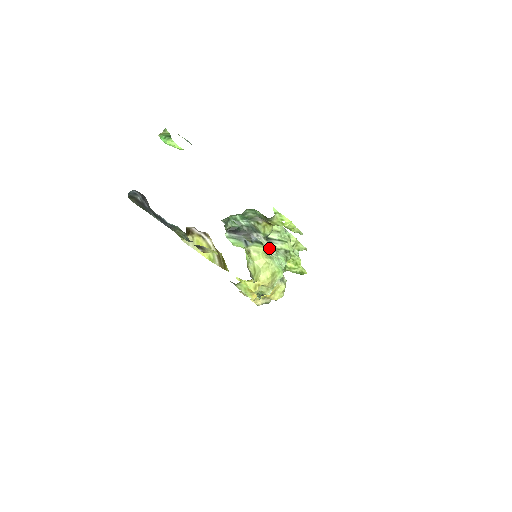
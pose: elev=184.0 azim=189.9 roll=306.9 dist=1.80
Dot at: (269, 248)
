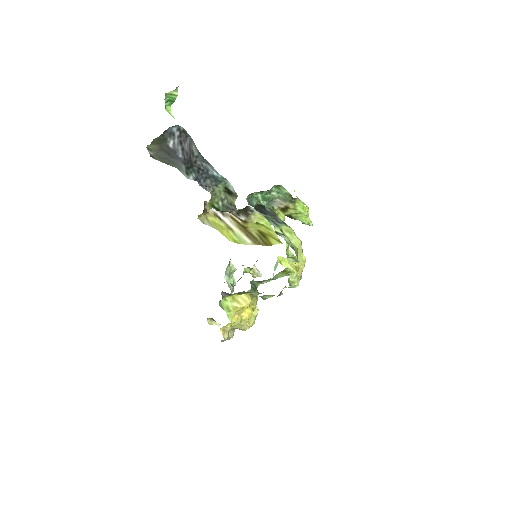
Dot at: occluded
